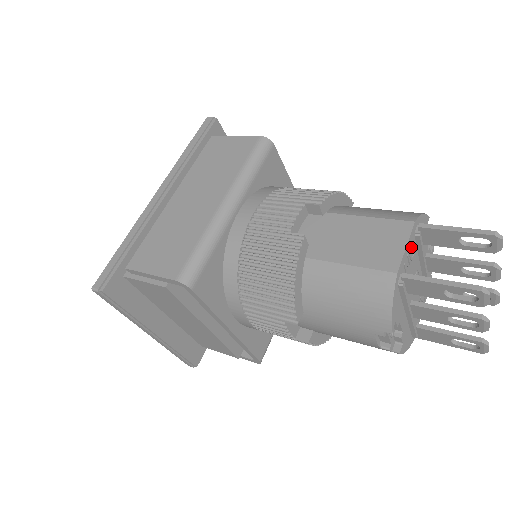
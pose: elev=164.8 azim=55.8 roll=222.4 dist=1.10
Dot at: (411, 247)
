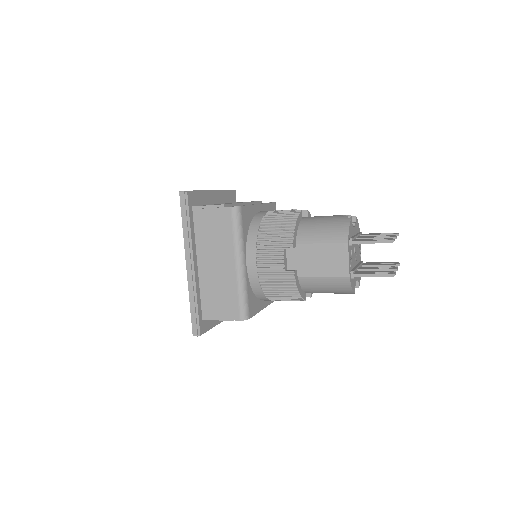
Dot at: (350, 254)
